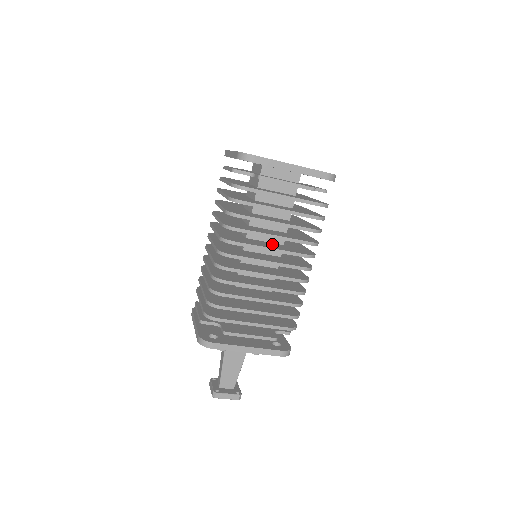
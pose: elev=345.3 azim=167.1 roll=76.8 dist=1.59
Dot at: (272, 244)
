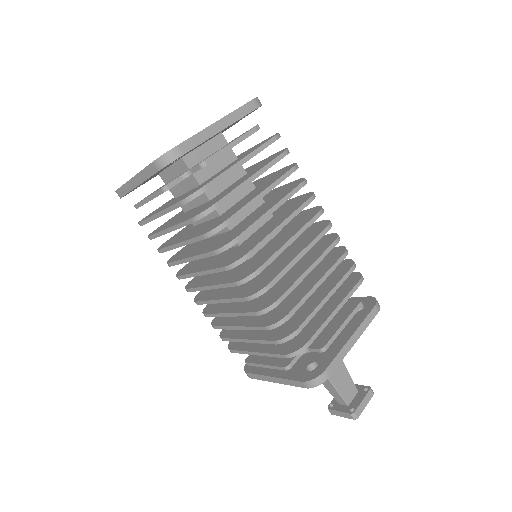
Dot at: (268, 224)
